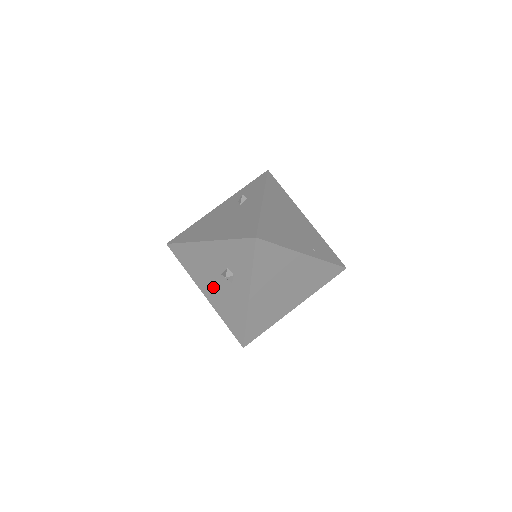
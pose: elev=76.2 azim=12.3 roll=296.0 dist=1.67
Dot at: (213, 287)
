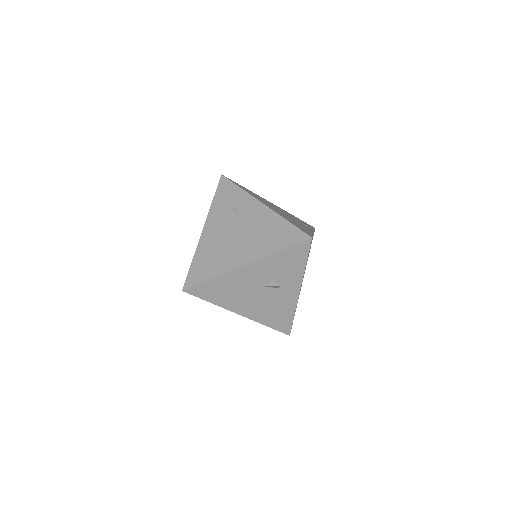
Dot at: (253, 302)
